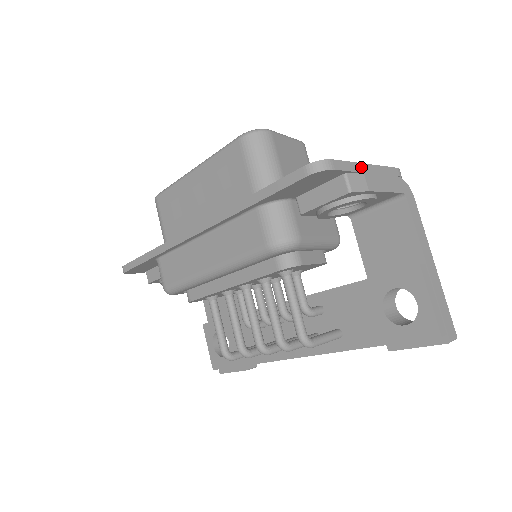
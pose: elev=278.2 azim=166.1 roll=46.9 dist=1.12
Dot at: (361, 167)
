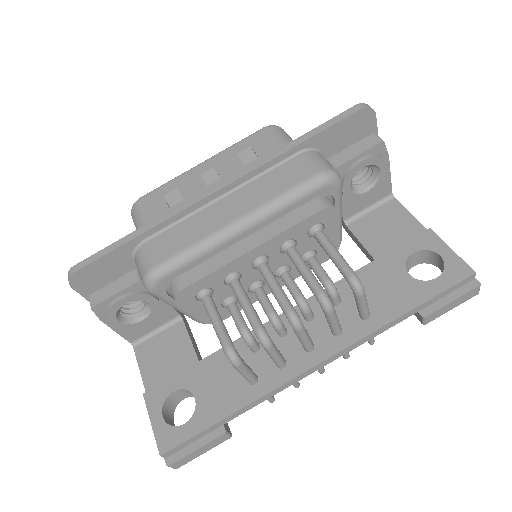
Dot at: occluded
